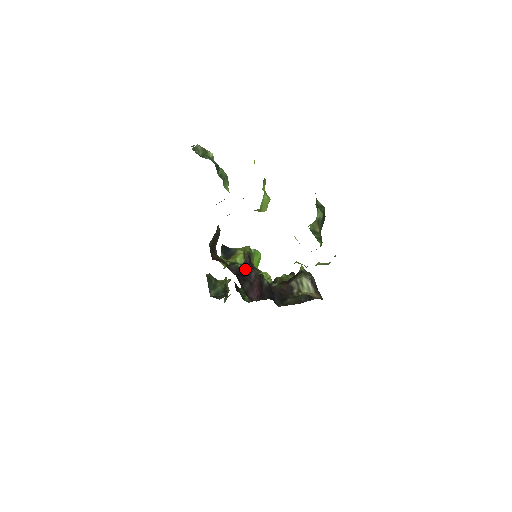
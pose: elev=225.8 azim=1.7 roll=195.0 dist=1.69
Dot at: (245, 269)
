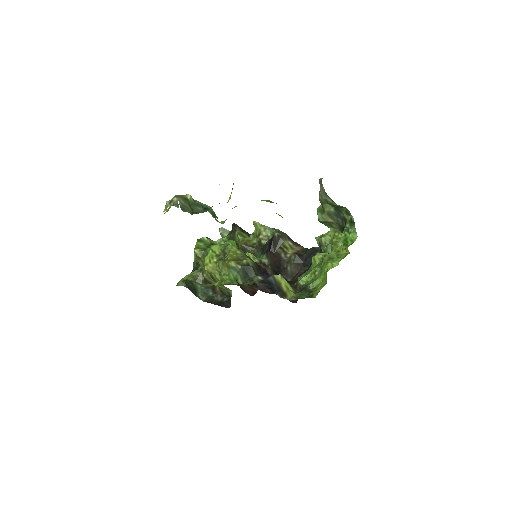
Dot at: occluded
